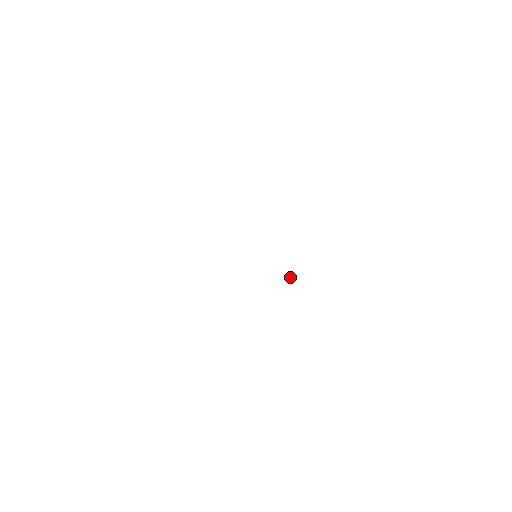
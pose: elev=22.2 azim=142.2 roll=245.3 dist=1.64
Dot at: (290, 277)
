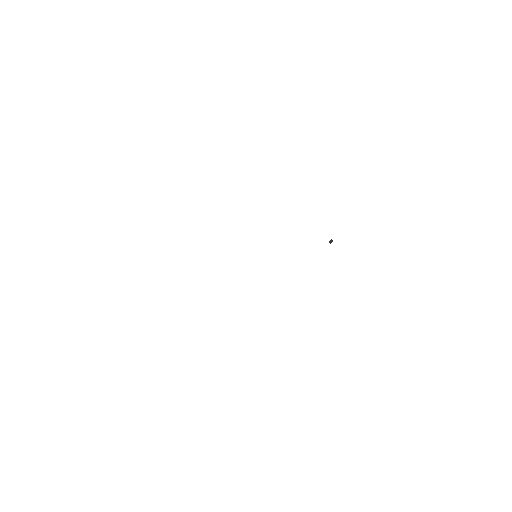
Dot at: occluded
